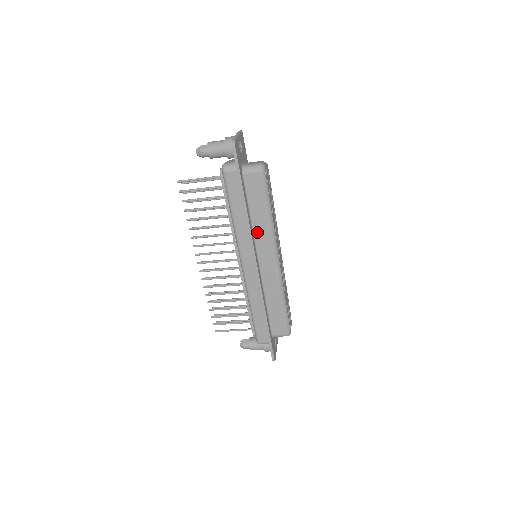
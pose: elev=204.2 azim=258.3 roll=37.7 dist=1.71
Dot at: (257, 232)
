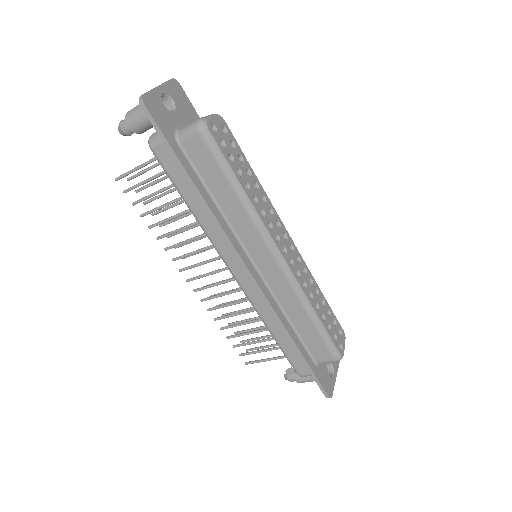
Dot at: (234, 223)
